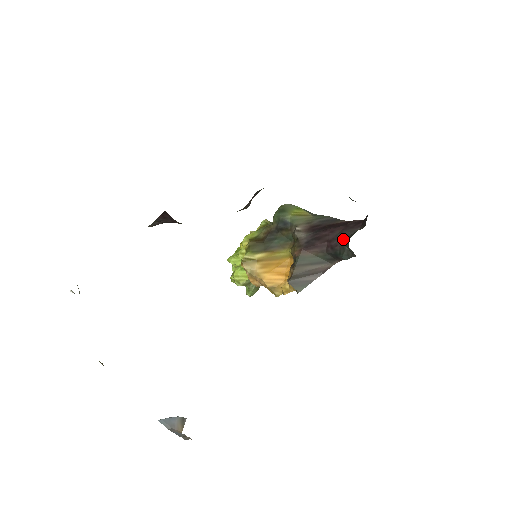
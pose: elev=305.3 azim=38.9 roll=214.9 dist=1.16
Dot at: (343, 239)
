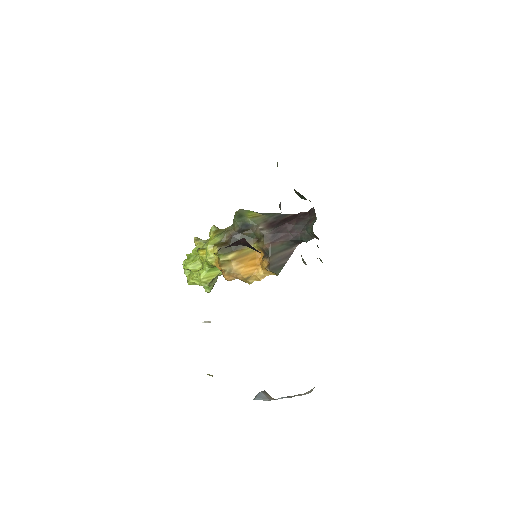
Dot at: (302, 228)
